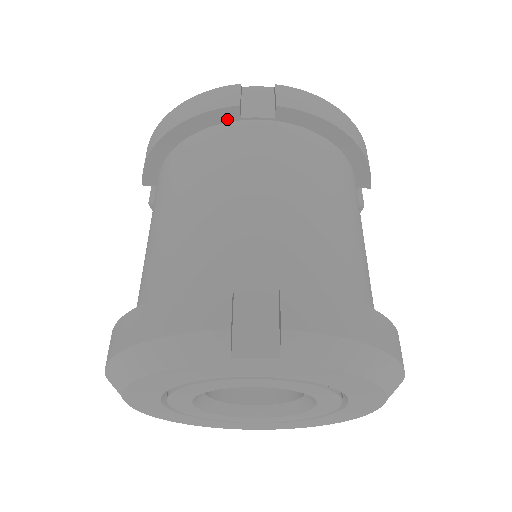
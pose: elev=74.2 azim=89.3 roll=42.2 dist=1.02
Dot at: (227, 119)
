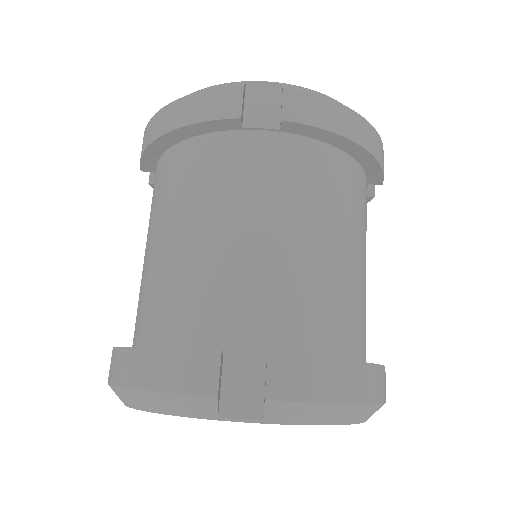
Dot at: (227, 128)
